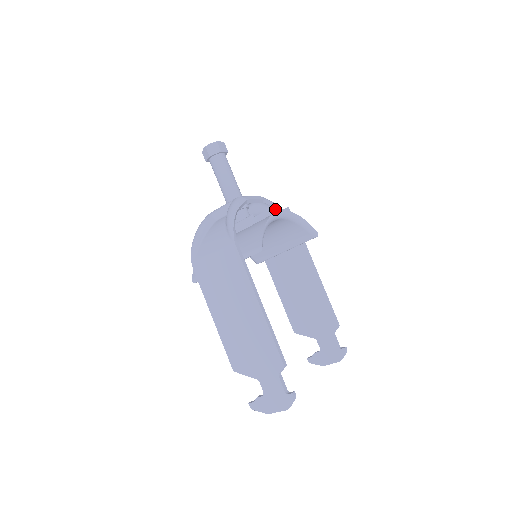
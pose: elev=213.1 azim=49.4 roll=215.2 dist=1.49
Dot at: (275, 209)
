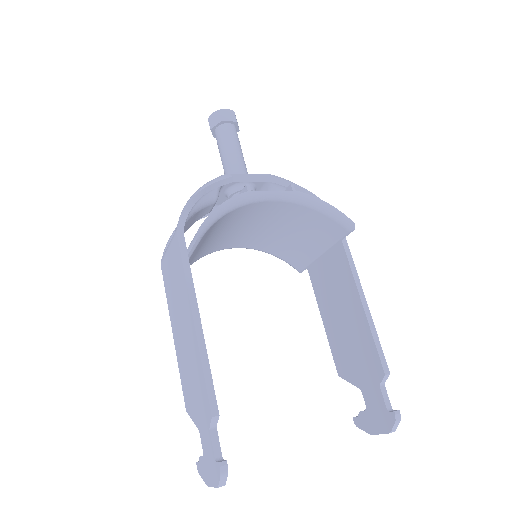
Dot at: occluded
